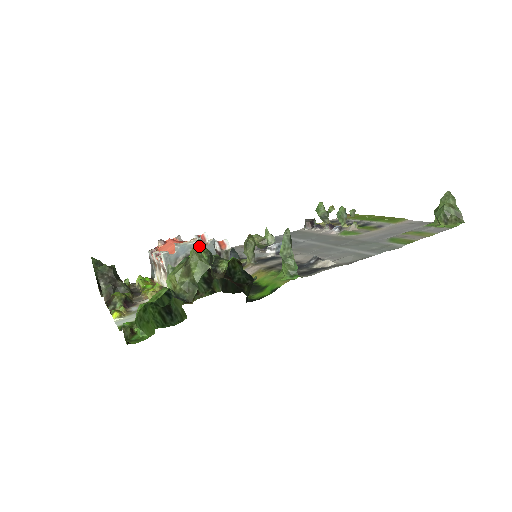
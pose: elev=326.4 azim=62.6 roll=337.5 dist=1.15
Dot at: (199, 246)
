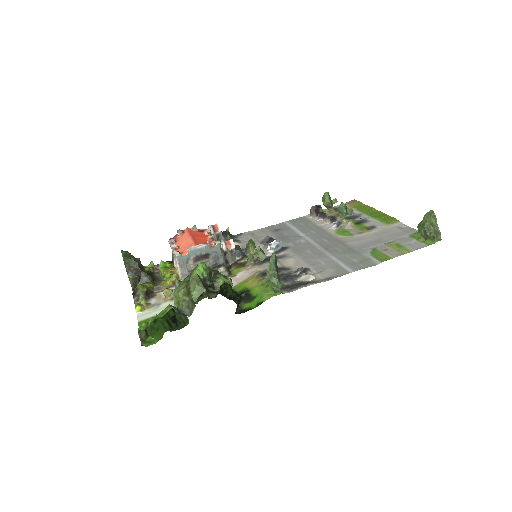
Dot at: (201, 264)
